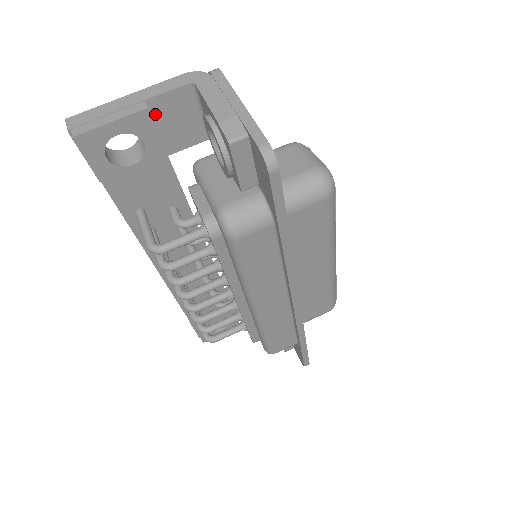
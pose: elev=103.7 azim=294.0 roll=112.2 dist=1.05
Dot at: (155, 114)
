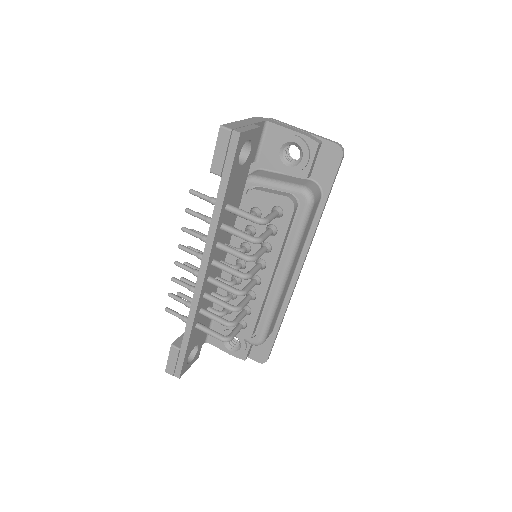
Dot at: occluded
